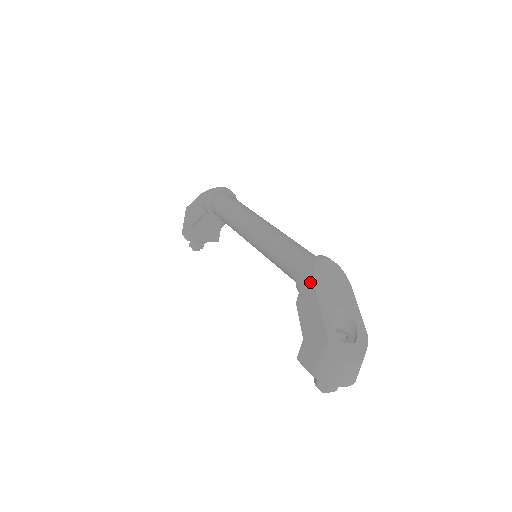
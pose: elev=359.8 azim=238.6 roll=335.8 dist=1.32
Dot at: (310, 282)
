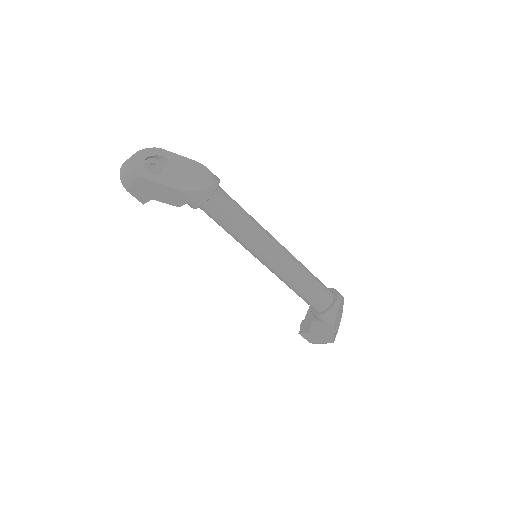
Dot at: (331, 324)
